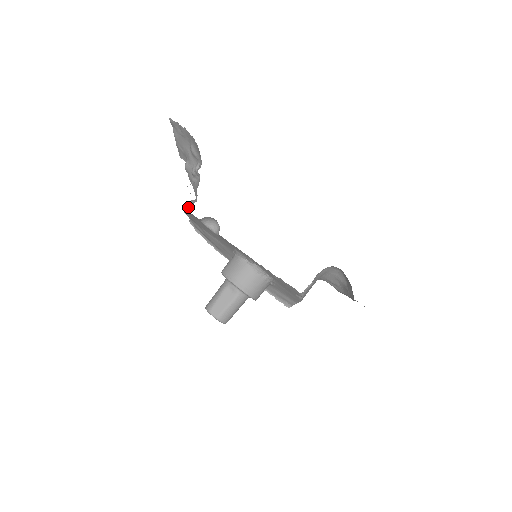
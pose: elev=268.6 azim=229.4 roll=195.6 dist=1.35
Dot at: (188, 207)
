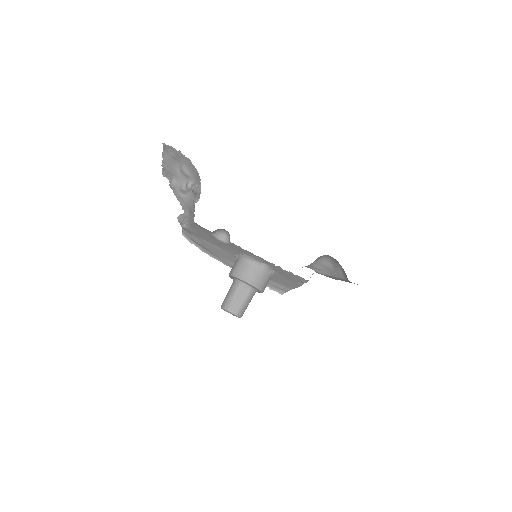
Dot at: (184, 221)
